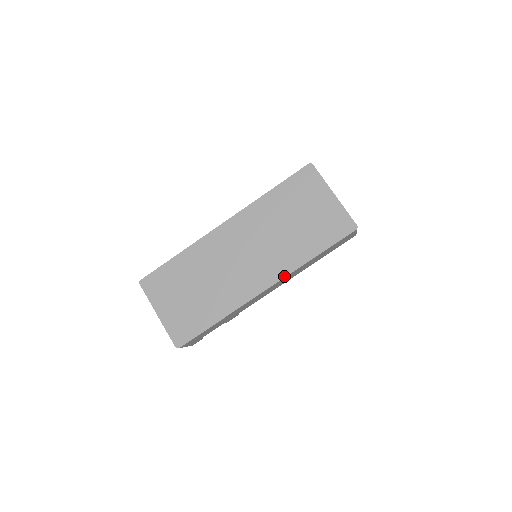
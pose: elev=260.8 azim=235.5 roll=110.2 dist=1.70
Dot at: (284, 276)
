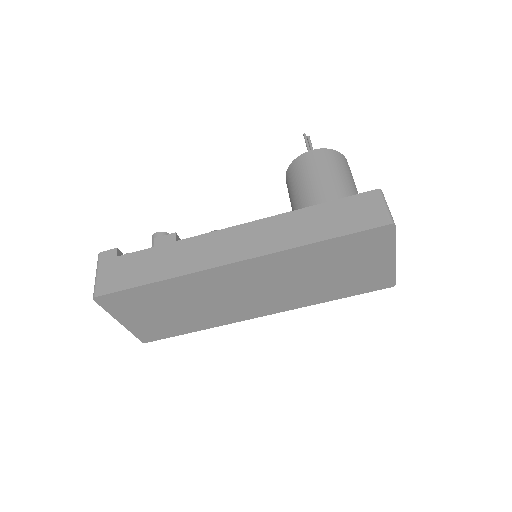
Dot at: (291, 309)
